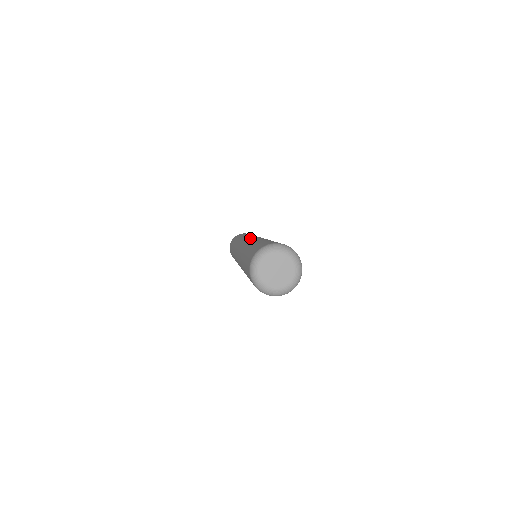
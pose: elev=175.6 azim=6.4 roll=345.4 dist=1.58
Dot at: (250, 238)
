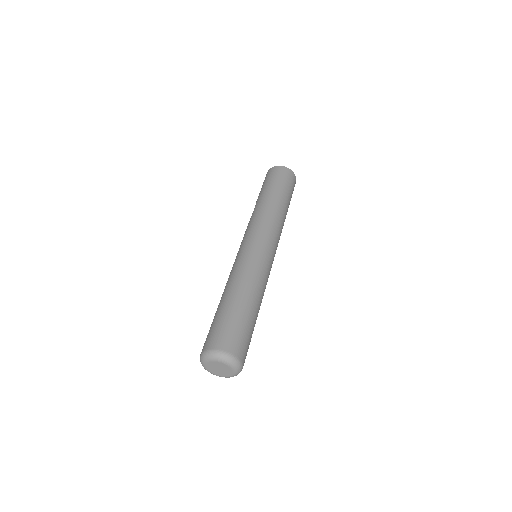
Dot at: (265, 254)
